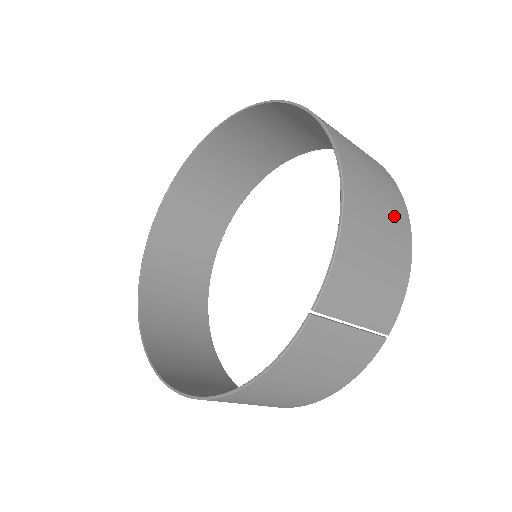
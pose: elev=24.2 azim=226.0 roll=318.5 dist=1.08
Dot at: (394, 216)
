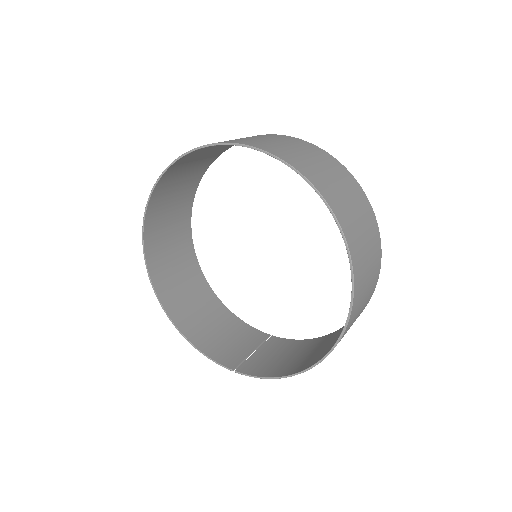
Dot at: occluded
